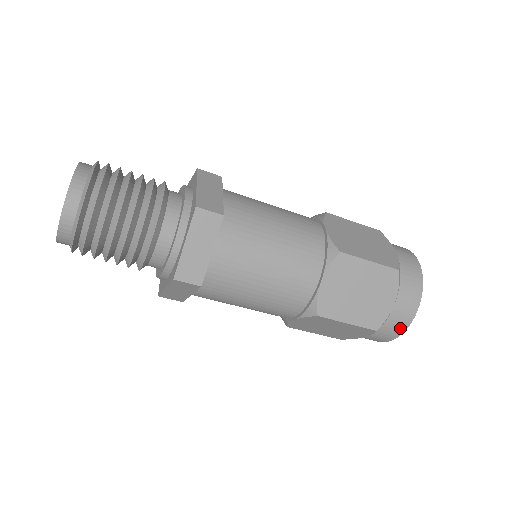
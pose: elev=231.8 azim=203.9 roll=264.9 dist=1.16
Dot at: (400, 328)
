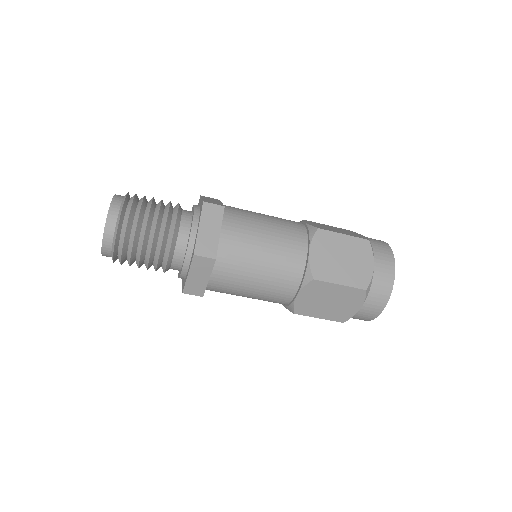
Dot at: (366, 319)
